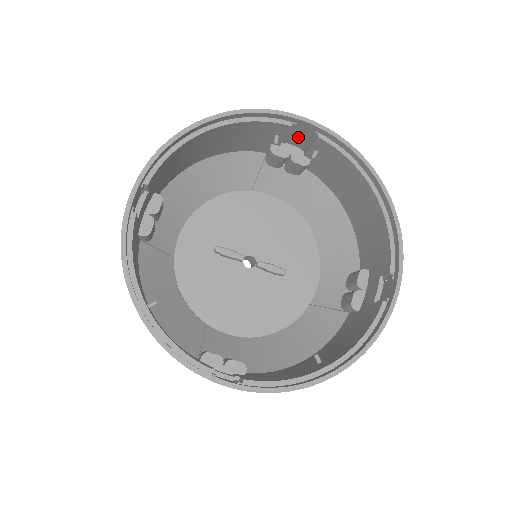
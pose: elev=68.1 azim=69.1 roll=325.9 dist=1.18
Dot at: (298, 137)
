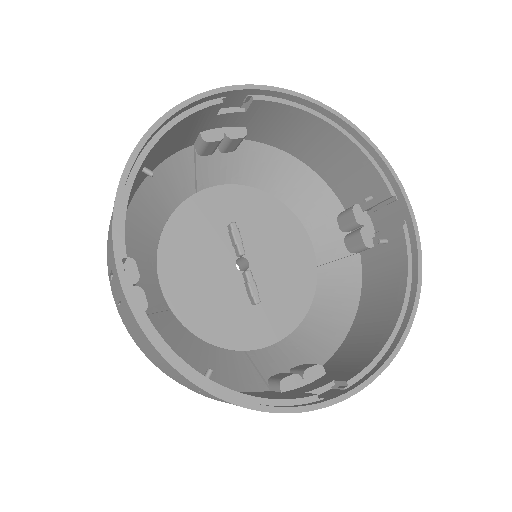
Dot at: (385, 216)
